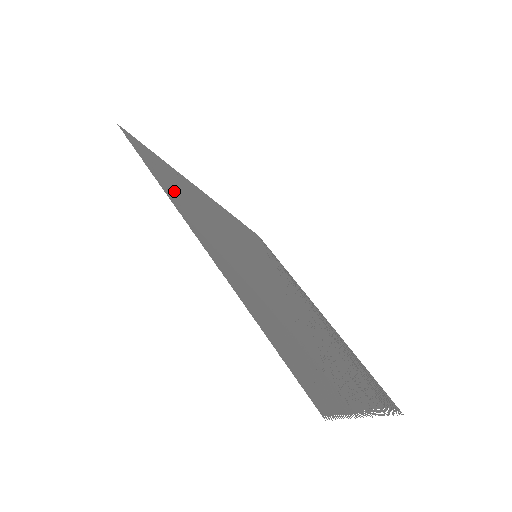
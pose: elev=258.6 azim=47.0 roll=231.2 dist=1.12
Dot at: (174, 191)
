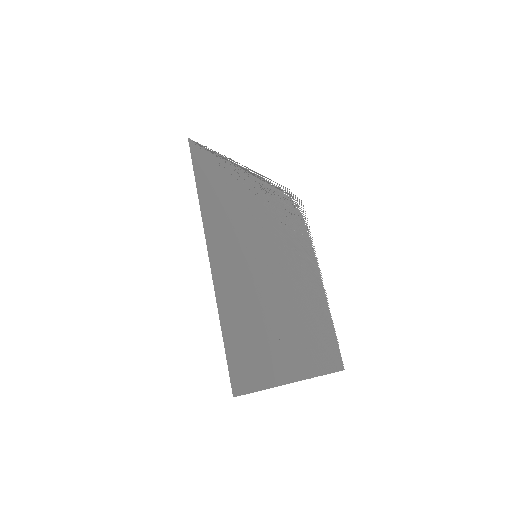
Dot at: (269, 364)
